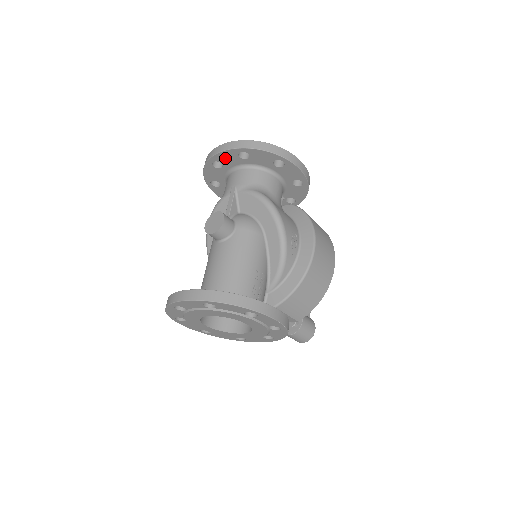
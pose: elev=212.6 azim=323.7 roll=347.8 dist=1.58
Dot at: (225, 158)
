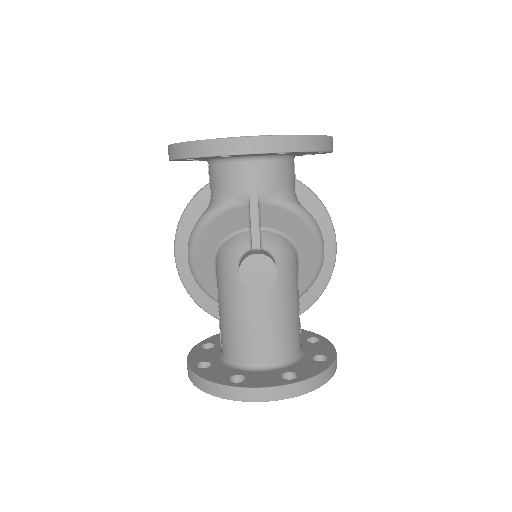
Dot at: occluded
